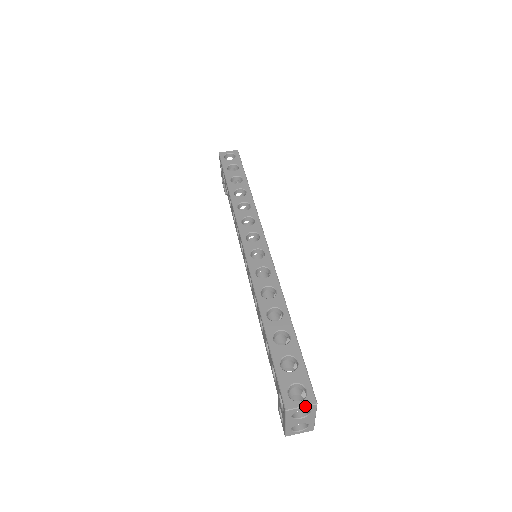
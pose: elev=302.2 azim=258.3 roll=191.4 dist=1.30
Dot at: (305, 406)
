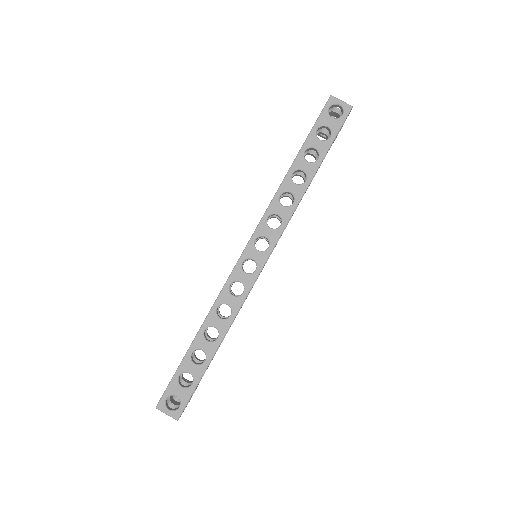
Dot at: occluded
